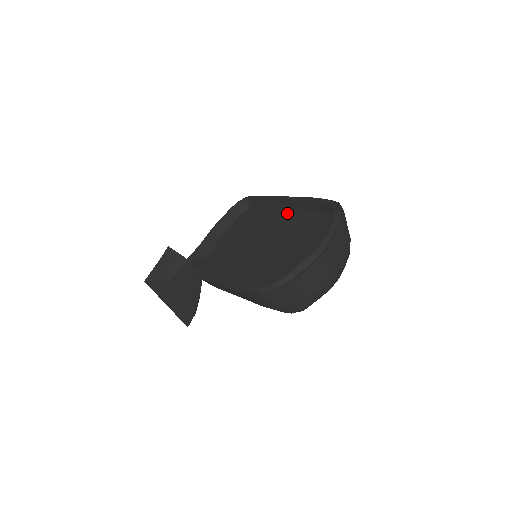
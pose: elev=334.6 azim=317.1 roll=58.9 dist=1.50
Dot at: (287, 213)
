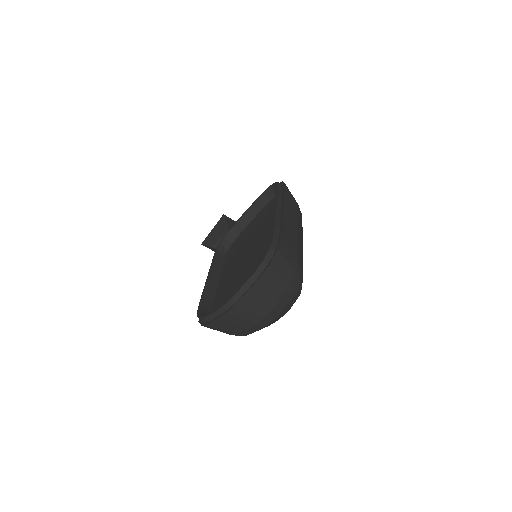
Dot at: occluded
